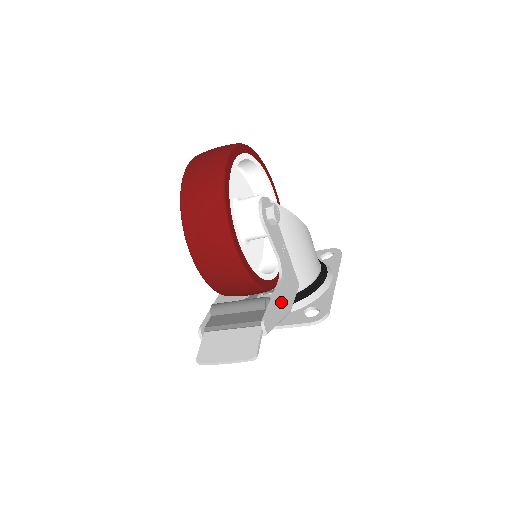
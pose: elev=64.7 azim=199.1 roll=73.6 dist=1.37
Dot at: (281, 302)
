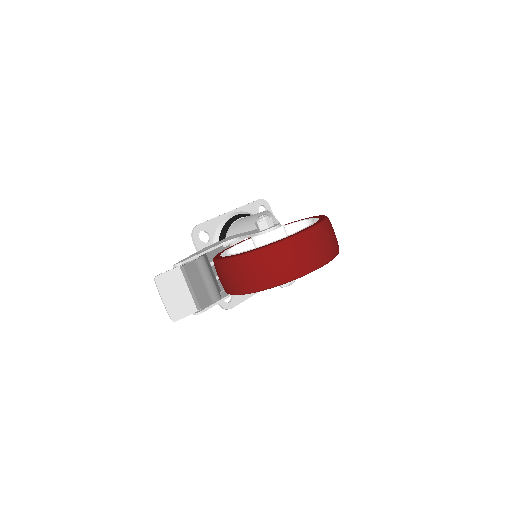
Dot at: occluded
